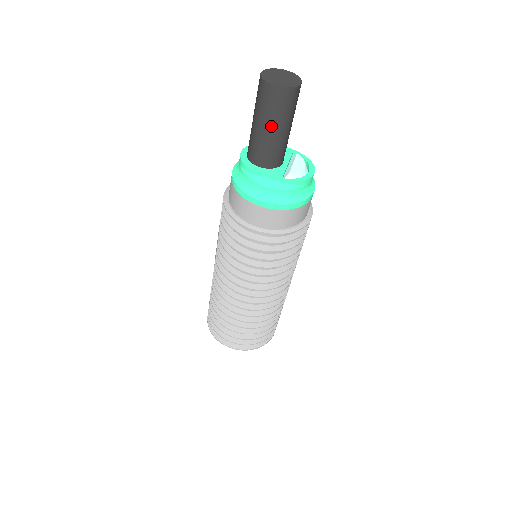
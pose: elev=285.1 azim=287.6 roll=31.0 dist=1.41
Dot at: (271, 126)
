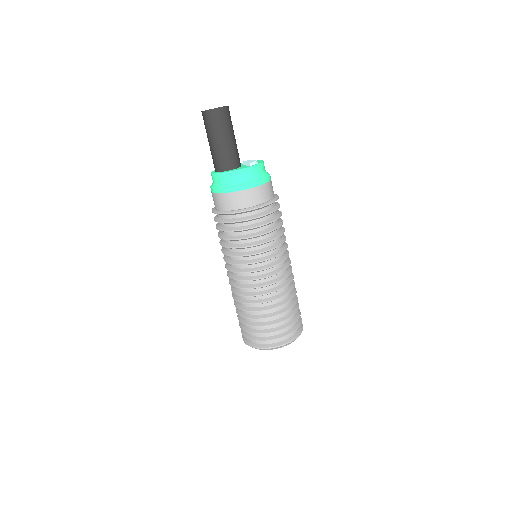
Dot at: (225, 136)
